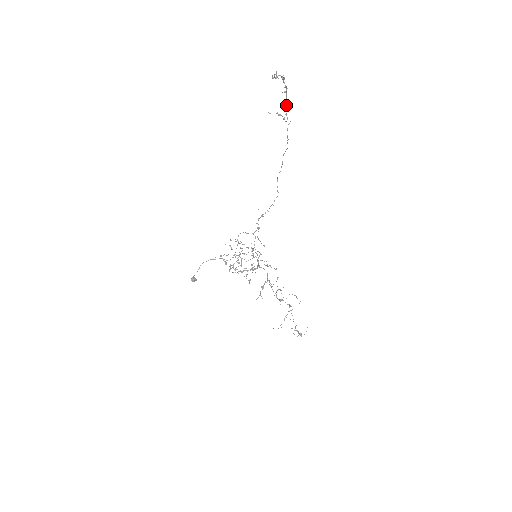
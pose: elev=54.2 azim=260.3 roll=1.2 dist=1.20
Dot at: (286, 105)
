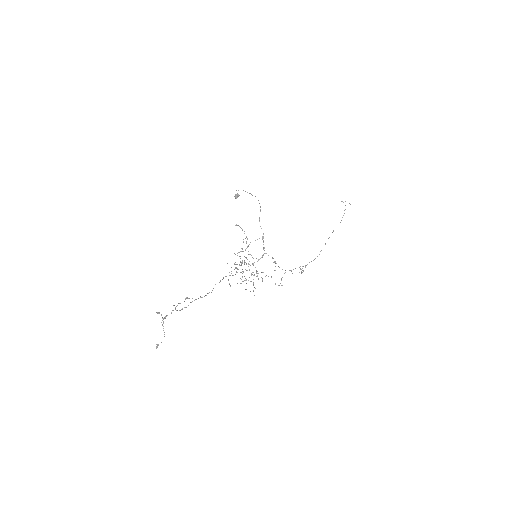
Dot at: occluded
